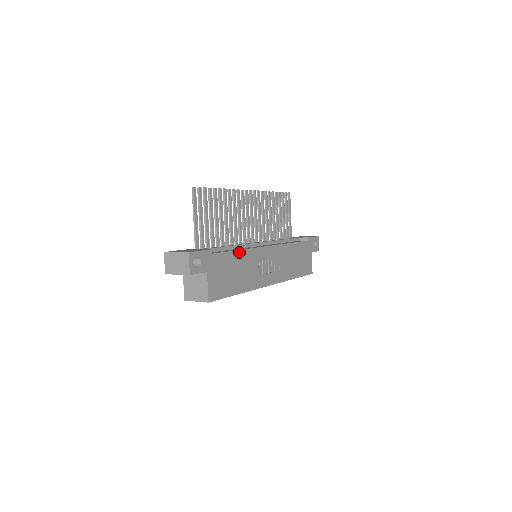
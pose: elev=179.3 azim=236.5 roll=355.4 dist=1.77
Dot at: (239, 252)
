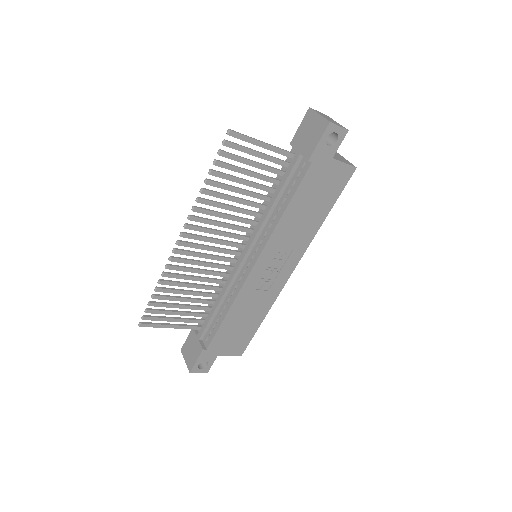
Dot at: (228, 315)
